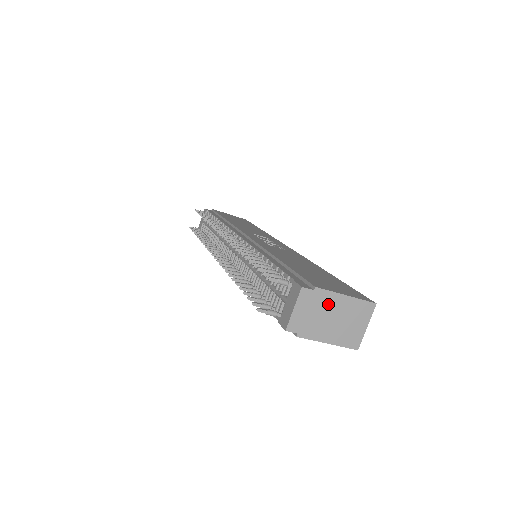
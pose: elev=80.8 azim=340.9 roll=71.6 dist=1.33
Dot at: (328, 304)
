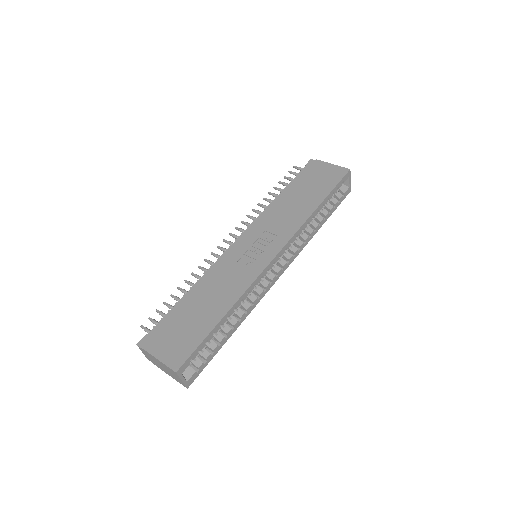
Dot at: (154, 359)
